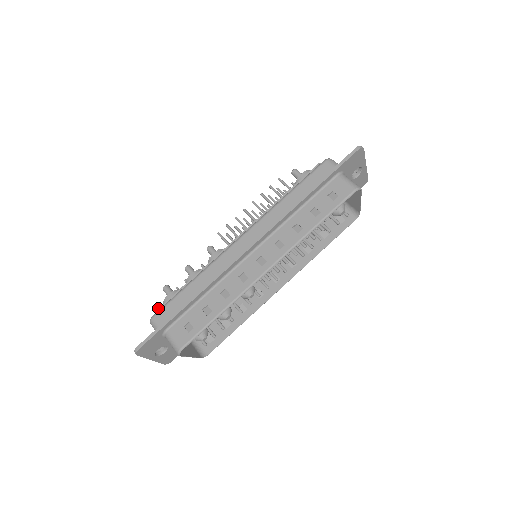
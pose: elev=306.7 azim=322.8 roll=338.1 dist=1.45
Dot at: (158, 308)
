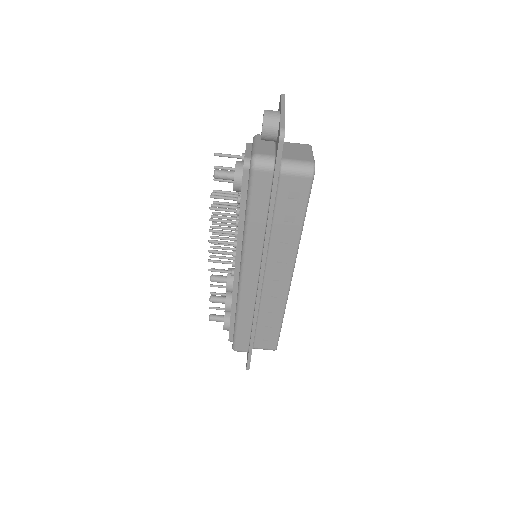
Dot at: (228, 340)
